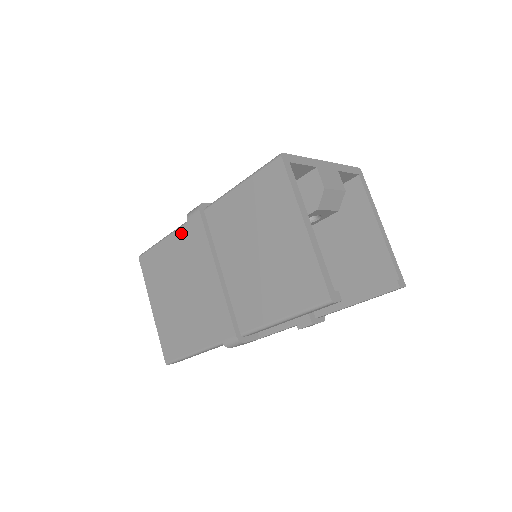
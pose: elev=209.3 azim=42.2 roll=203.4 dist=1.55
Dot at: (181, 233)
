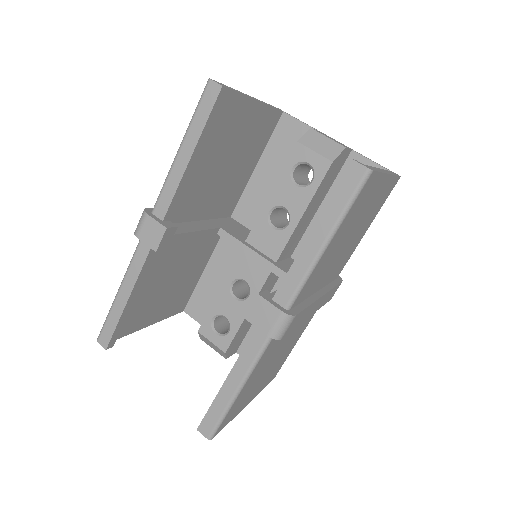
Dot at: occluded
